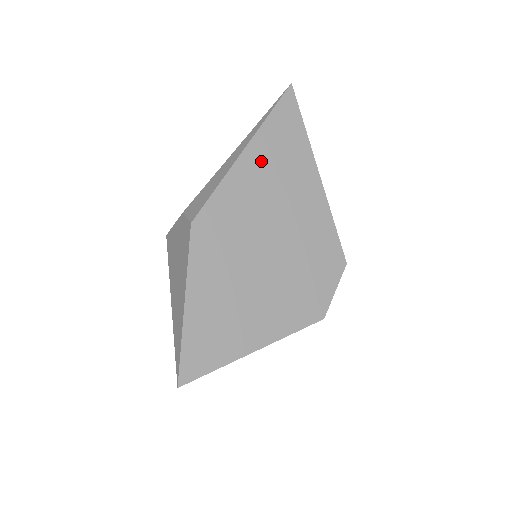
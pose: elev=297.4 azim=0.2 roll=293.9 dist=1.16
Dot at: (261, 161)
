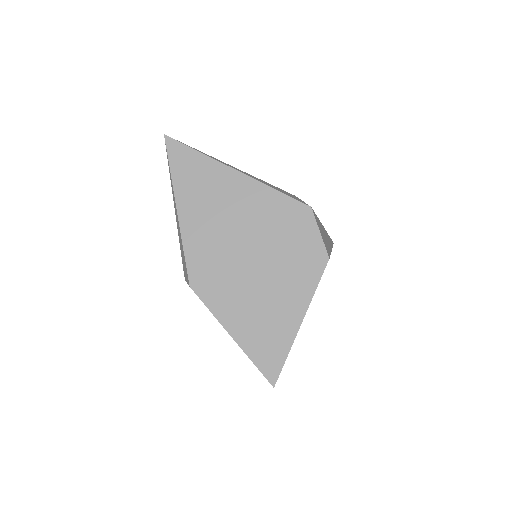
Dot at: (193, 205)
